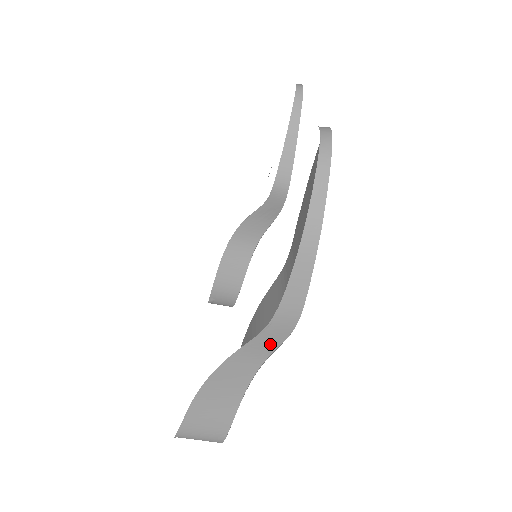
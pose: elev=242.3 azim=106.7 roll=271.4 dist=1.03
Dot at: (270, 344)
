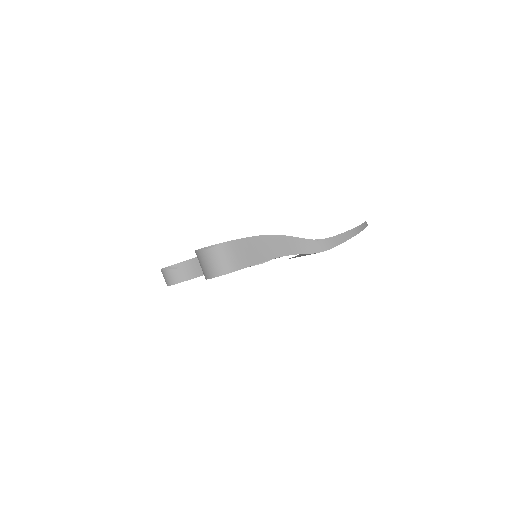
Dot at: (308, 249)
